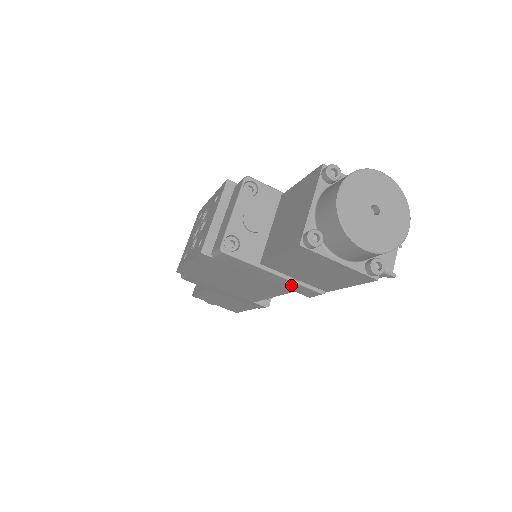
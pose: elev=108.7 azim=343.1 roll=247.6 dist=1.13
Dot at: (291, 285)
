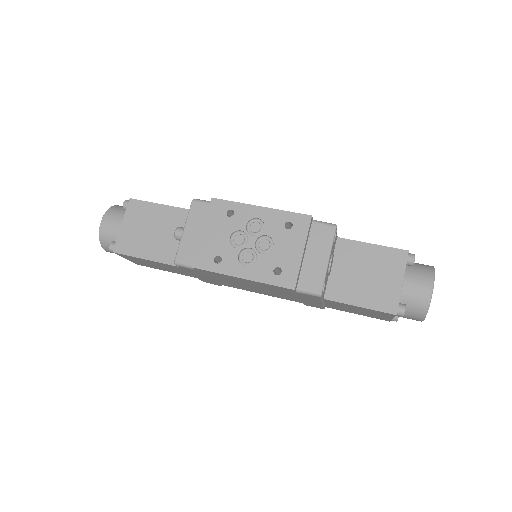
Dot at: (314, 304)
